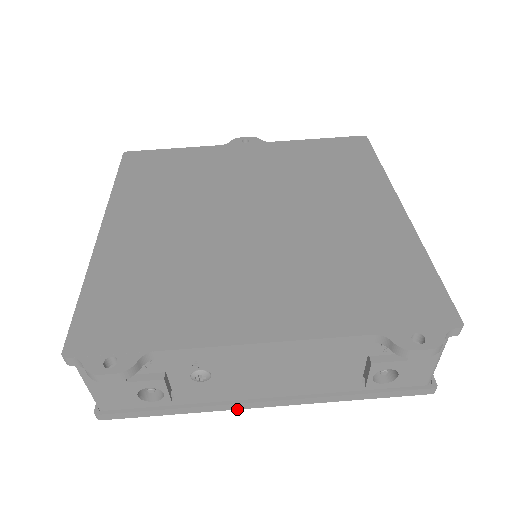
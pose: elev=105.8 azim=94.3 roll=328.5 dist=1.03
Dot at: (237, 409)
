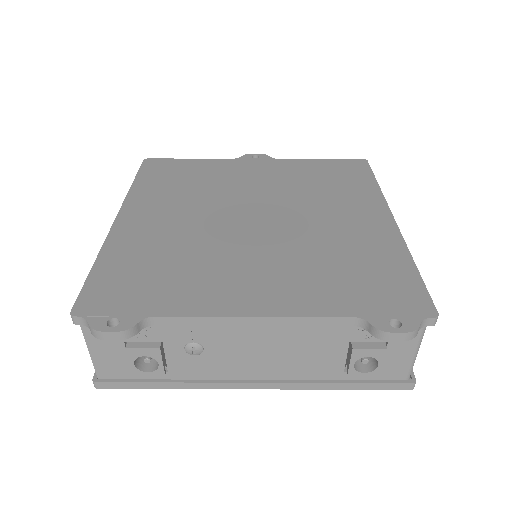
Dot at: occluded
